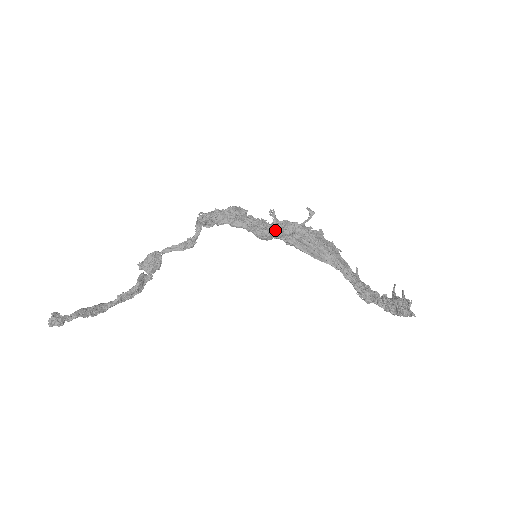
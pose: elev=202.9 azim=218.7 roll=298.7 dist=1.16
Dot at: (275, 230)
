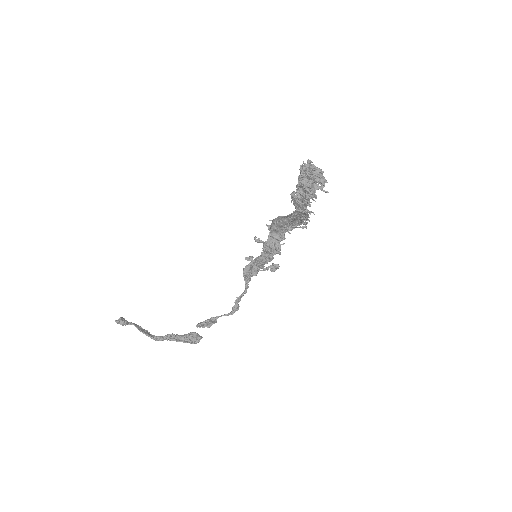
Dot at: (268, 226)
